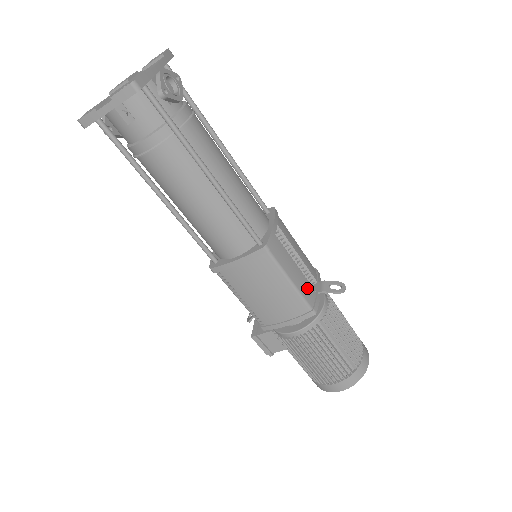
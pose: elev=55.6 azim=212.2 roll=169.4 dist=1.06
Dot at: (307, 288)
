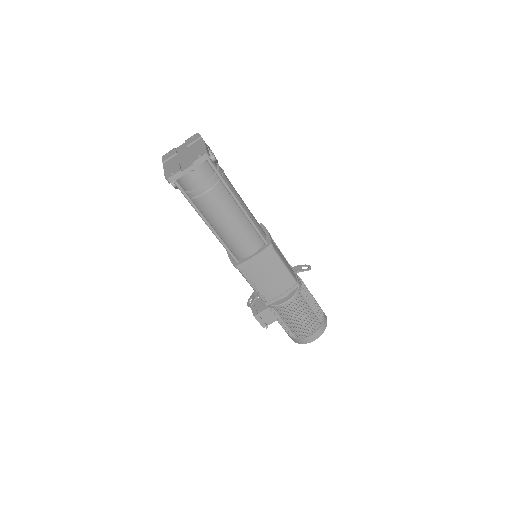
Dot at: (291, 270)
